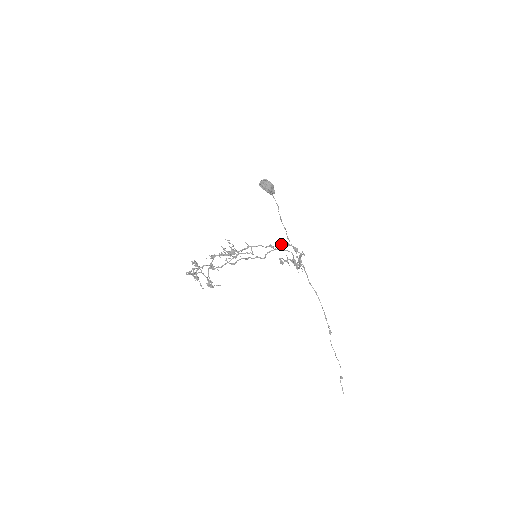
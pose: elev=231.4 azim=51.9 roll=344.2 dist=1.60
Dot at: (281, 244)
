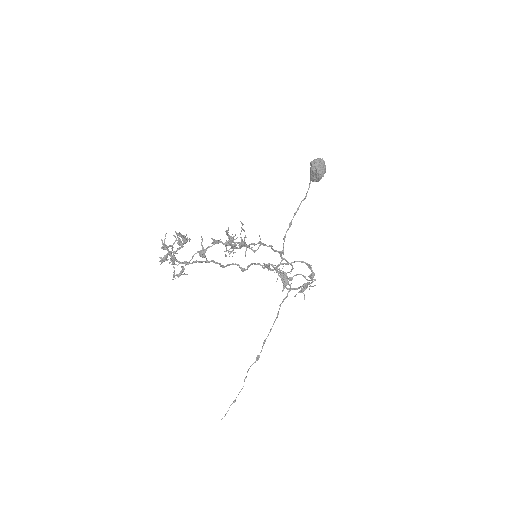
Dot at: (302, 262)
